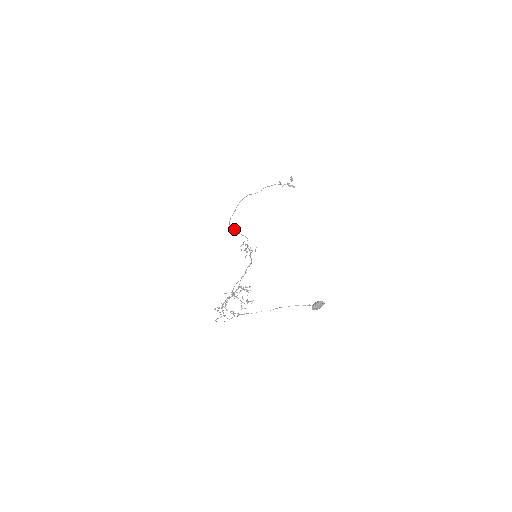
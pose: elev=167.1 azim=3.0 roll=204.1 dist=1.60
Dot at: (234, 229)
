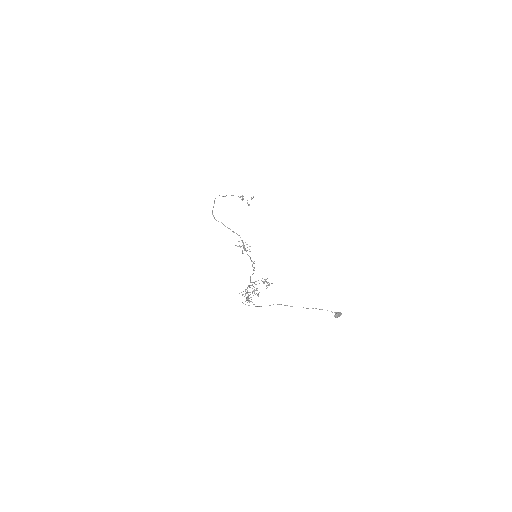
Dot at: occluded
